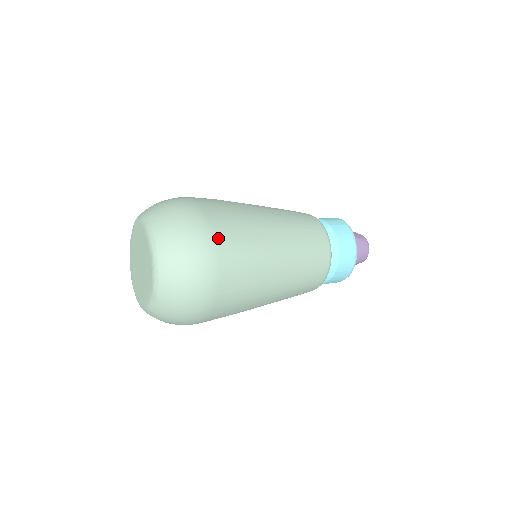
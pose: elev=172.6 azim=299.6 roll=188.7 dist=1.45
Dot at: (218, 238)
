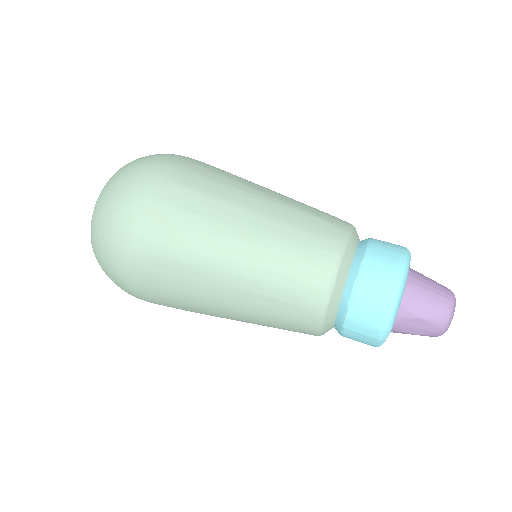
Dot at: (151, 302)
